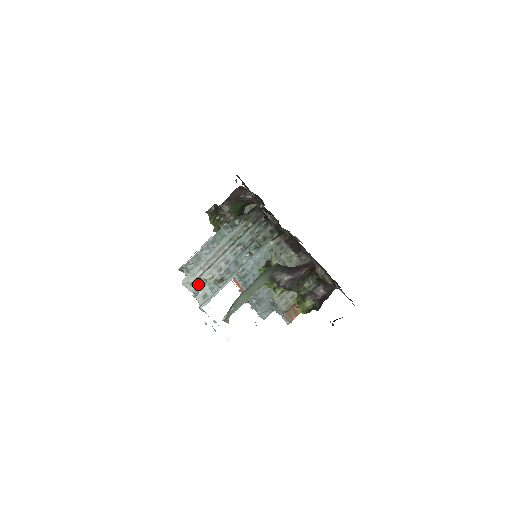
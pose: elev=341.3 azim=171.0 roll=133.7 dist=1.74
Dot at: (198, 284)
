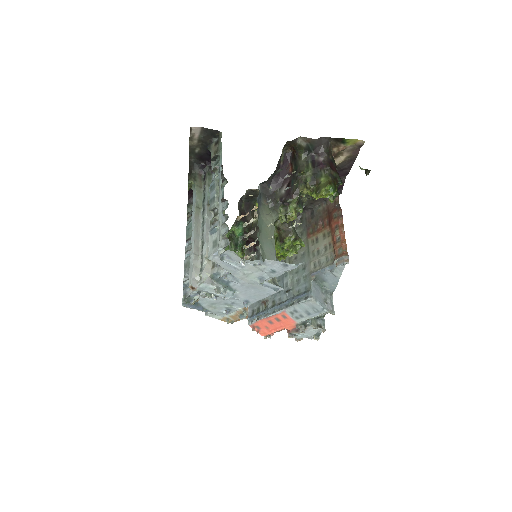
Dot at: (207, 270)
